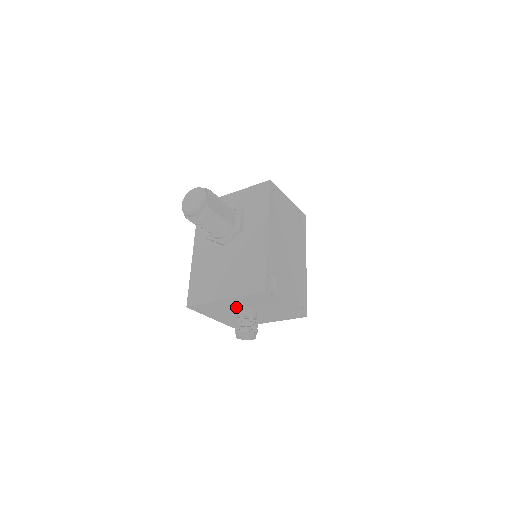
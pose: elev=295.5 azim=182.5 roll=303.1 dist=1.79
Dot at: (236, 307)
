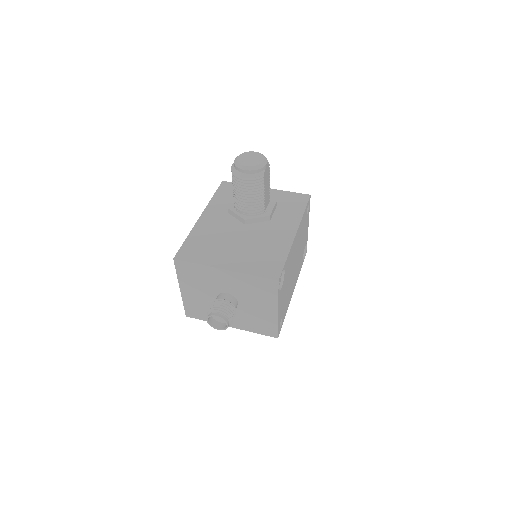
Dot at: (224, 287)
